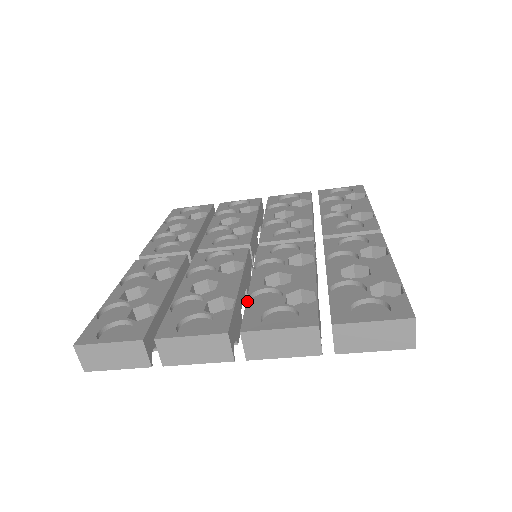
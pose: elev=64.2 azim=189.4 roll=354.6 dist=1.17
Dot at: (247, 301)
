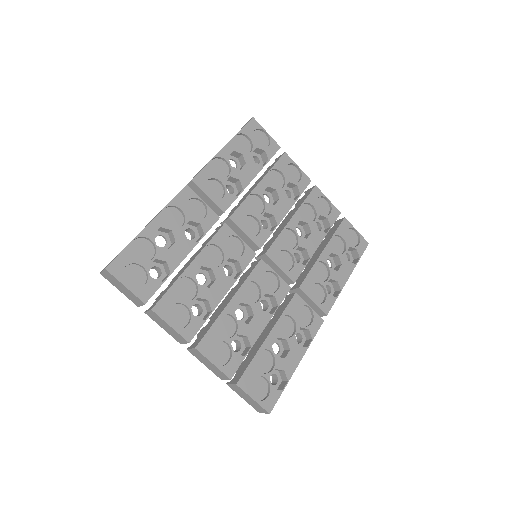
Dot at: (216, 320)
